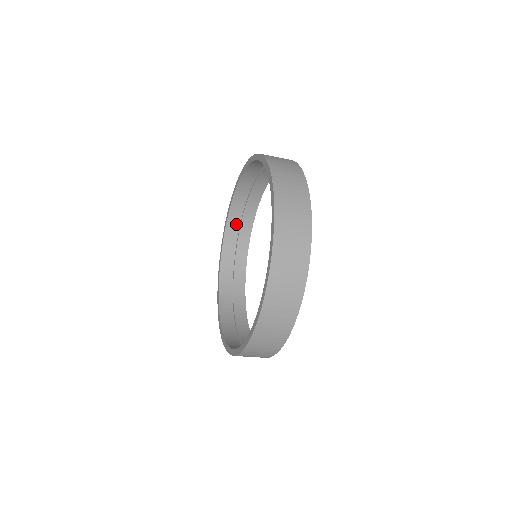
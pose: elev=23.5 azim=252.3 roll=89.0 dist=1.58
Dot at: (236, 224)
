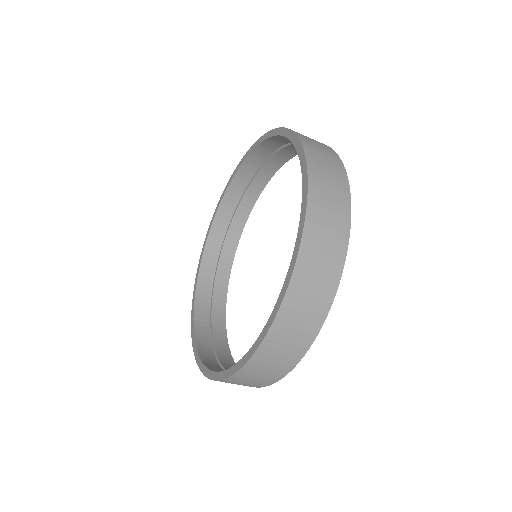
Dot at: (214, 255)
